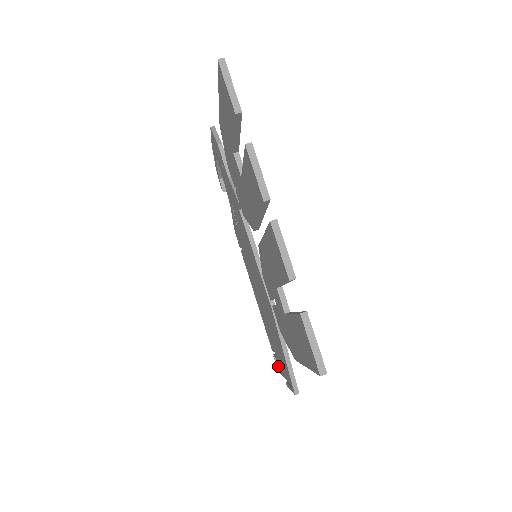
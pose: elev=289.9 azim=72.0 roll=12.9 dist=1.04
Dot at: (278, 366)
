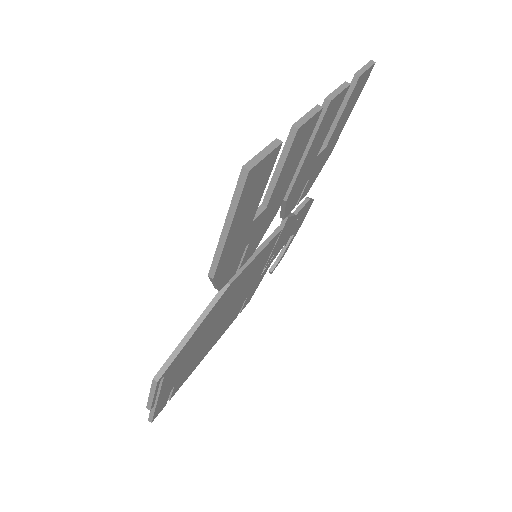
Dot at: occluded
